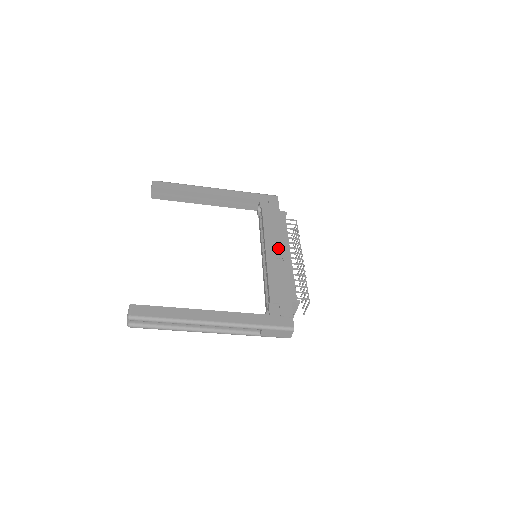
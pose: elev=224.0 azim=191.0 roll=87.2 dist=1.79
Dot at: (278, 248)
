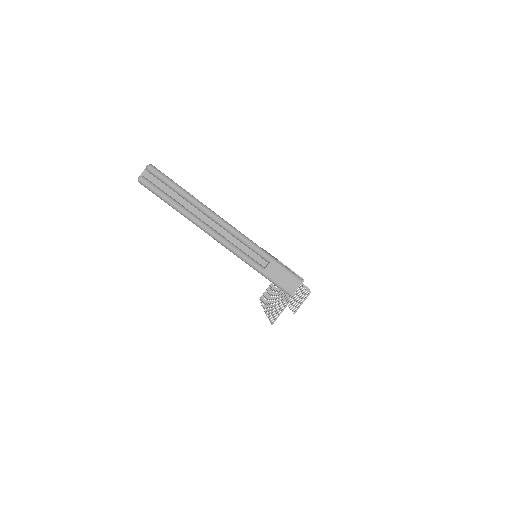
Dot at: occluded
